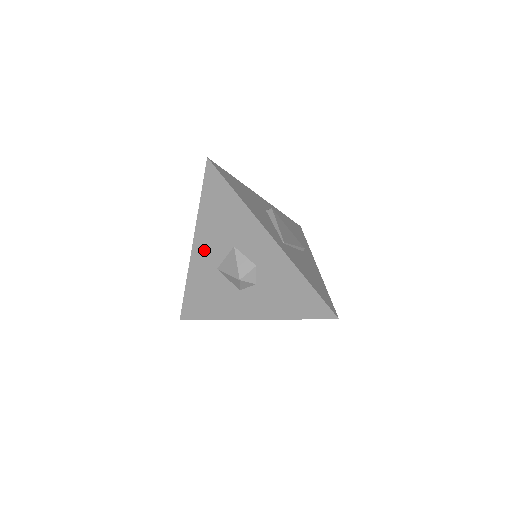
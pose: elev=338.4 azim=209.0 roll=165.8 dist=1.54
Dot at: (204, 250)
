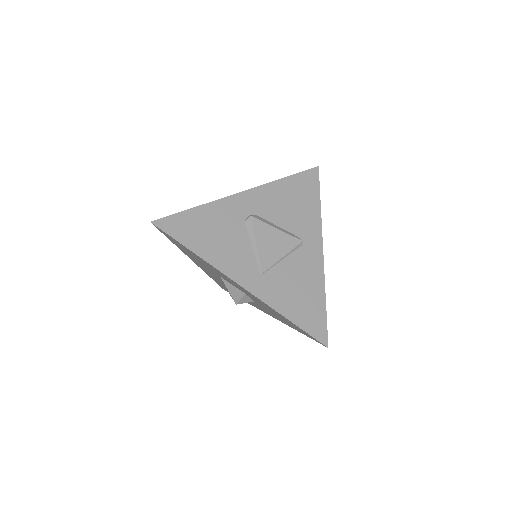
Dot at: (203, 268)
